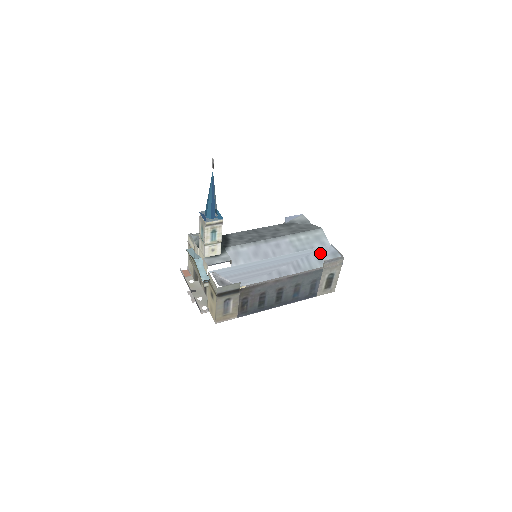
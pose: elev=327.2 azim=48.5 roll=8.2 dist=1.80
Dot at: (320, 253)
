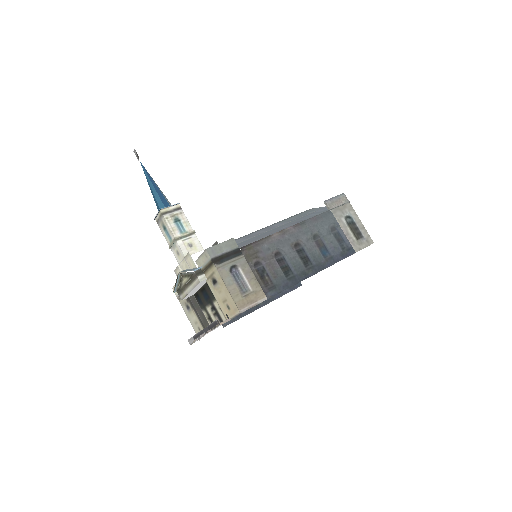
Dot at: (319, 211)
